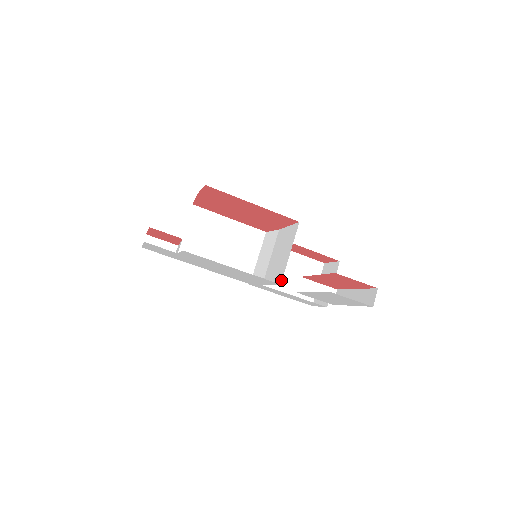
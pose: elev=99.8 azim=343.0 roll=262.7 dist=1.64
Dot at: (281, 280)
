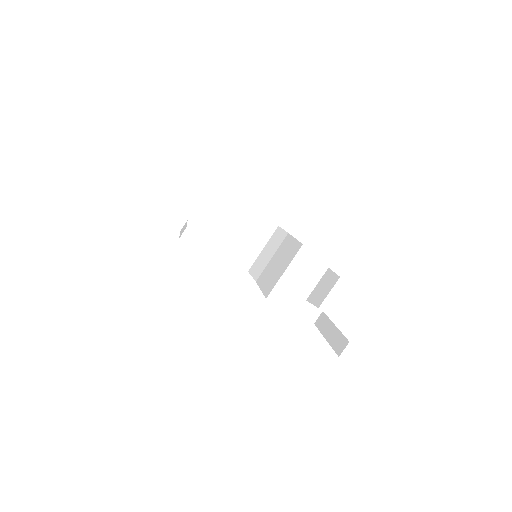
Dot at: (268, 294)
